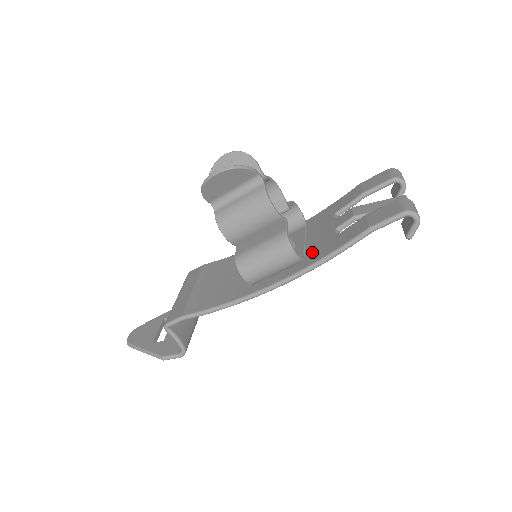
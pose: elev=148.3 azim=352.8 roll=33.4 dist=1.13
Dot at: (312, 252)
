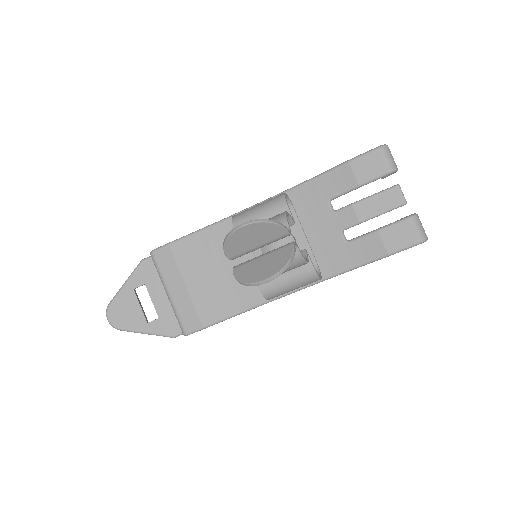
Dot at: (323, 258)
